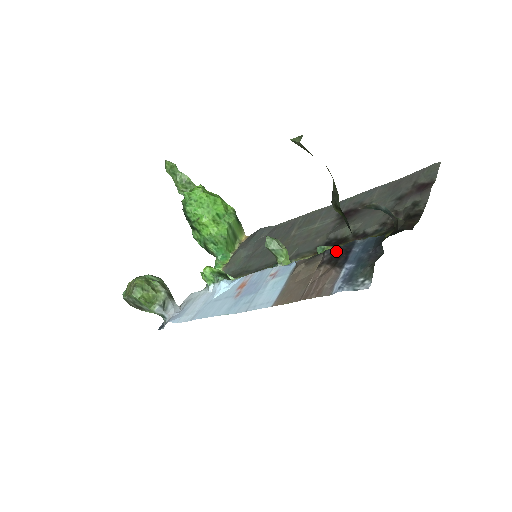
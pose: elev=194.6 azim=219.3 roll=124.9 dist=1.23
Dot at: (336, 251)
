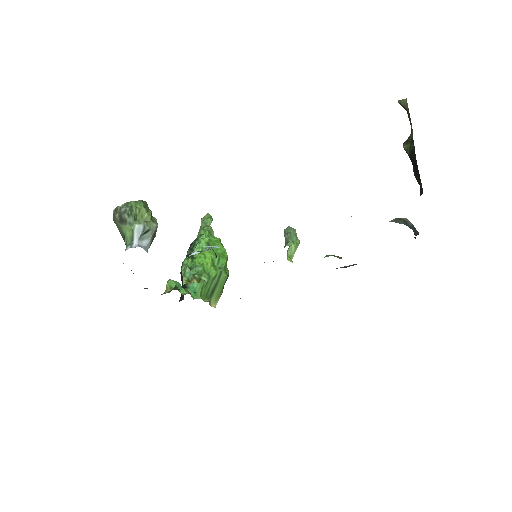
Dot at: occluded
